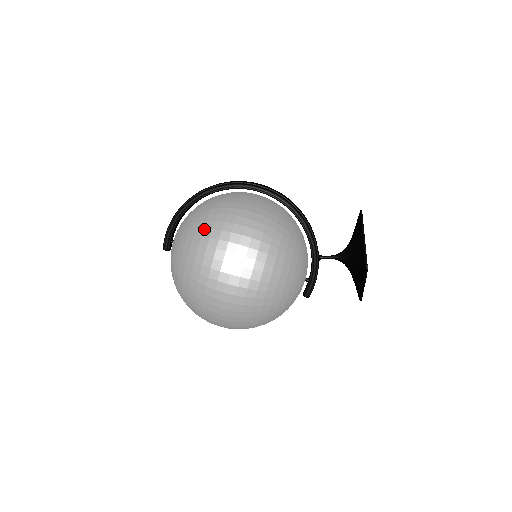
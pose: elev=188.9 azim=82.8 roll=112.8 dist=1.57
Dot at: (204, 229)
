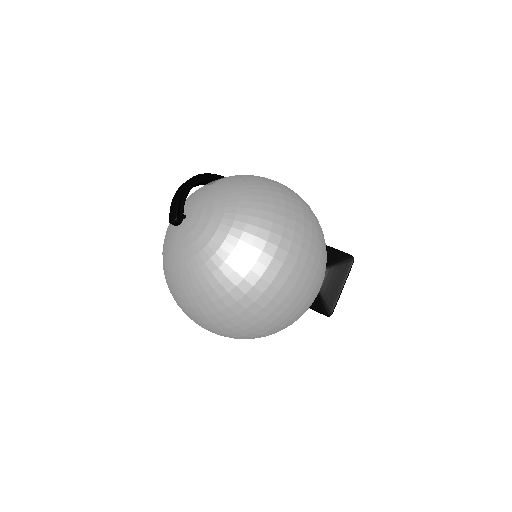
Dot at: (262, 178)
